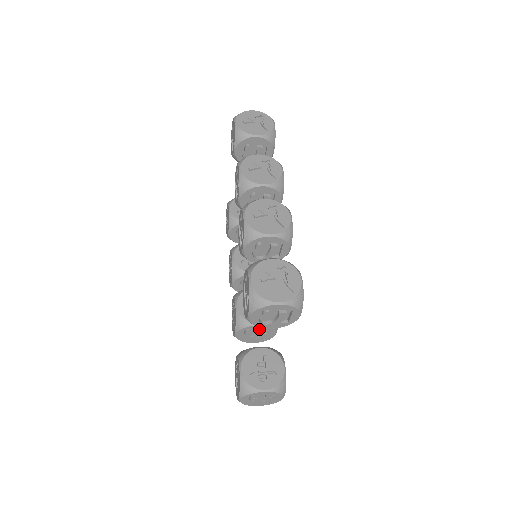
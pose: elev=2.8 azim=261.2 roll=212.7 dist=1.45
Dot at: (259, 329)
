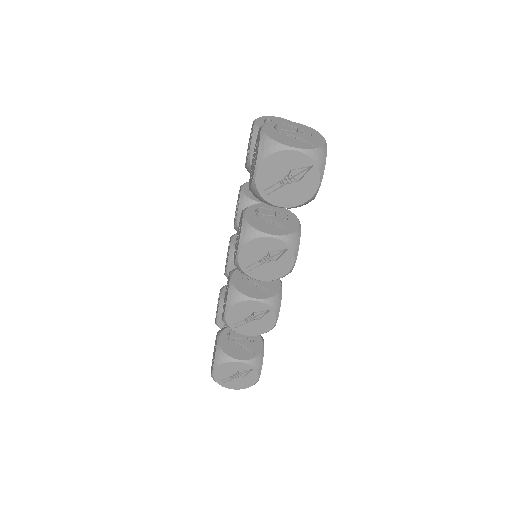
Dot at: (275, 216)
